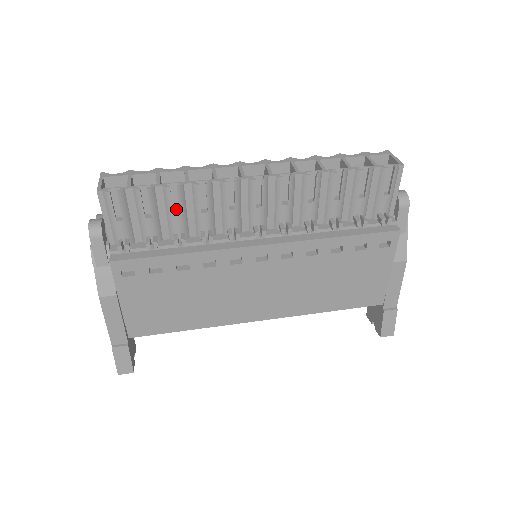
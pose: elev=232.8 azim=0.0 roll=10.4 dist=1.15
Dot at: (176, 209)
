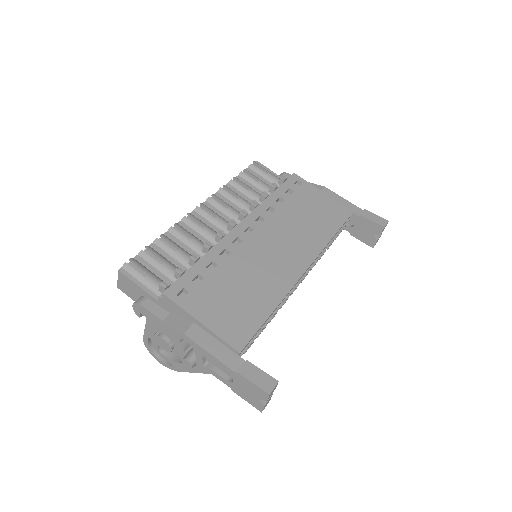
Dot at: occluded
